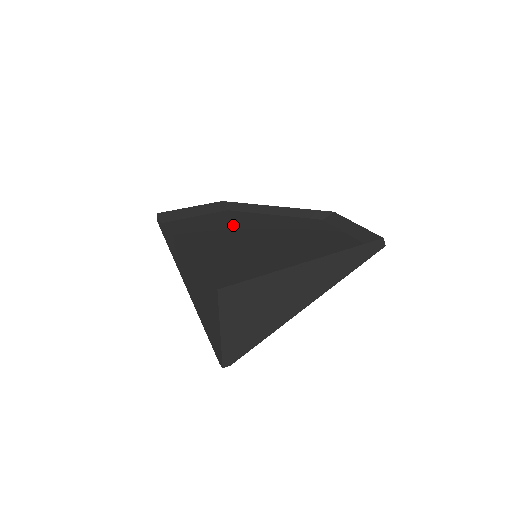
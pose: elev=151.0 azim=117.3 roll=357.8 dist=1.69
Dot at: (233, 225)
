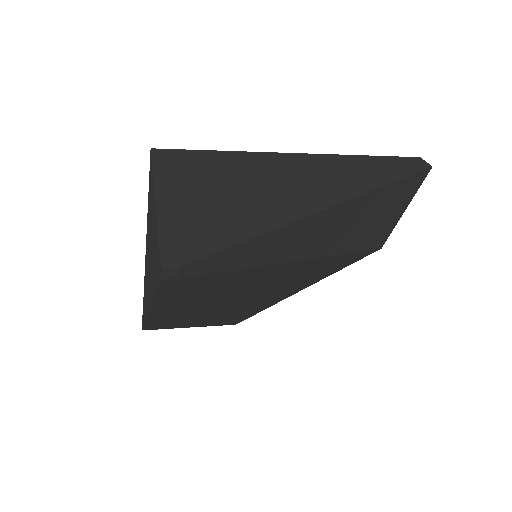
Dot at: occluded
